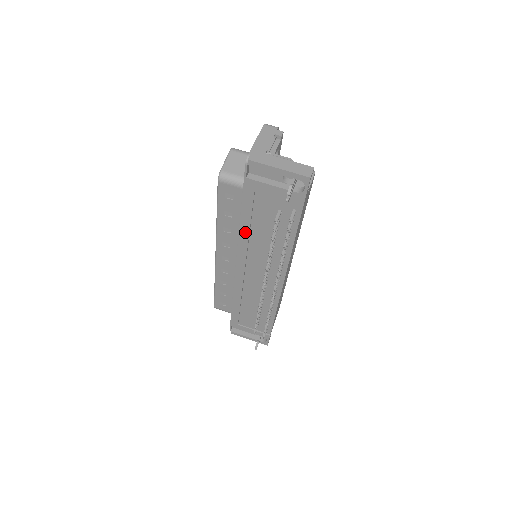
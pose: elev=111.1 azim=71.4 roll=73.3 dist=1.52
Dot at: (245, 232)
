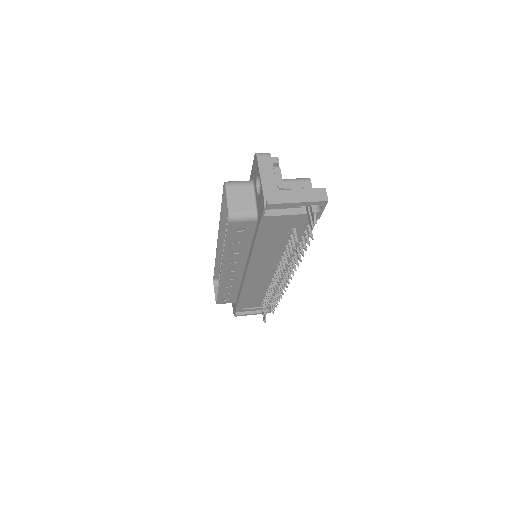
Dot at: (258, 251)
